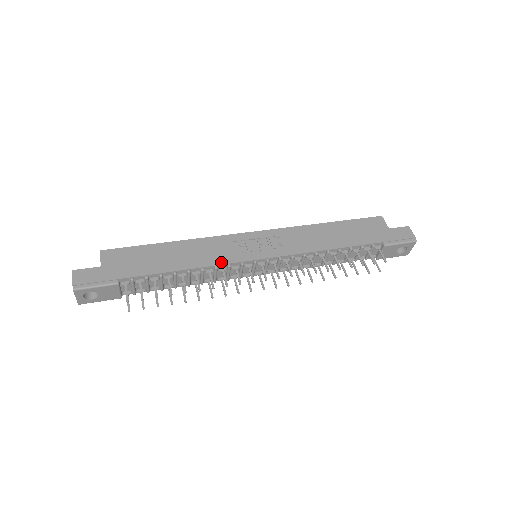
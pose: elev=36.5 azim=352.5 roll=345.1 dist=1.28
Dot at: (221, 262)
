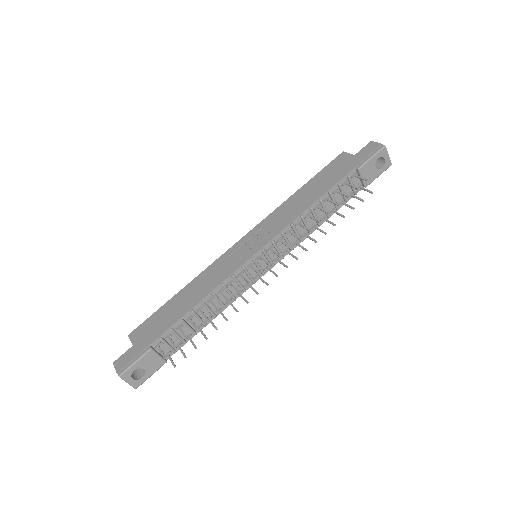
Dot at: (224, 278)
